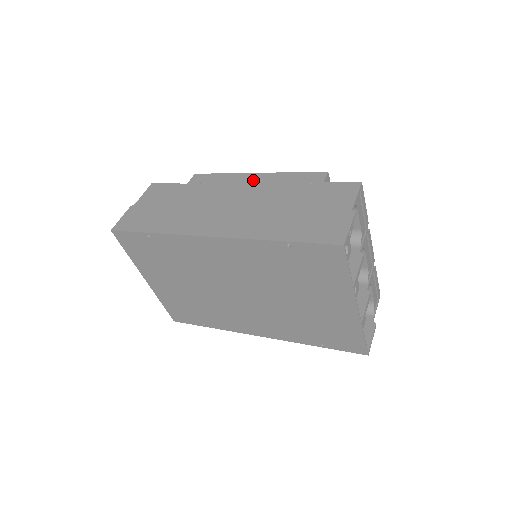
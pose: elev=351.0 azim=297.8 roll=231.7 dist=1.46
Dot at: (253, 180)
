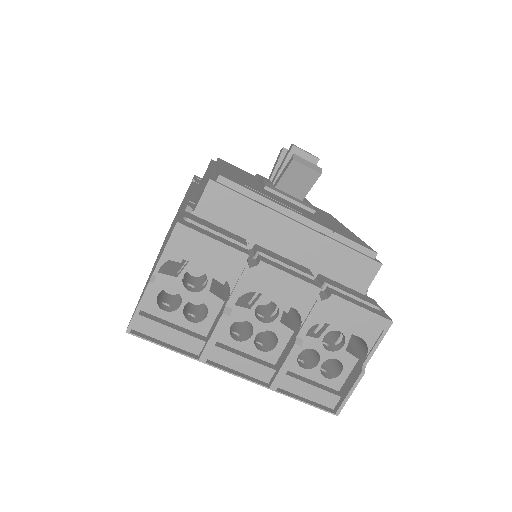
Dot at: occluded
